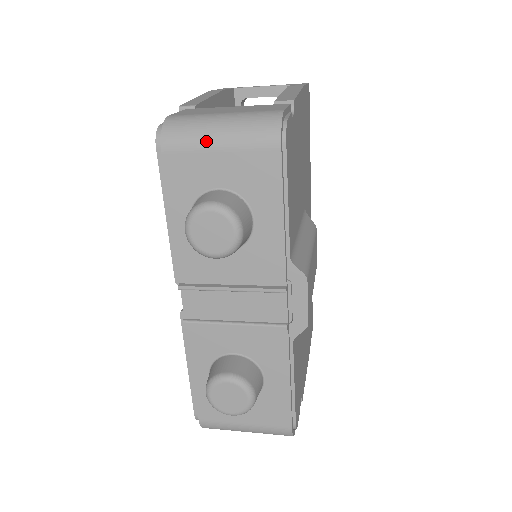
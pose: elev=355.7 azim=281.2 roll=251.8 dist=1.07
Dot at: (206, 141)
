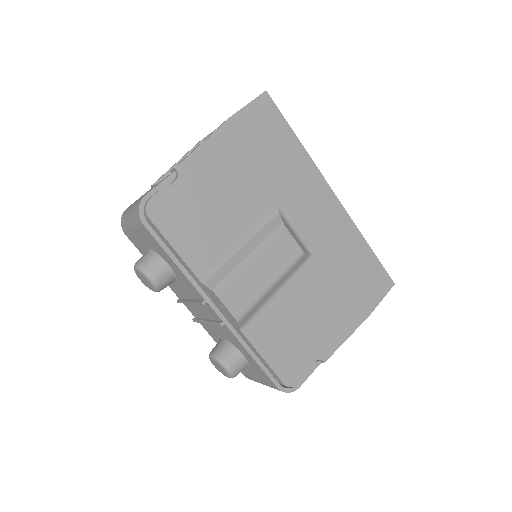
Dot at: (129, 226)
